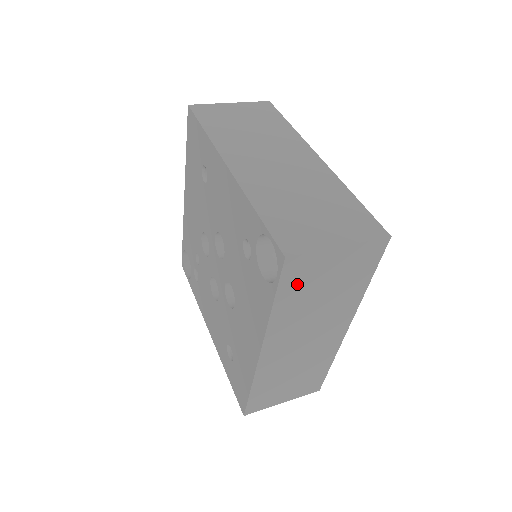
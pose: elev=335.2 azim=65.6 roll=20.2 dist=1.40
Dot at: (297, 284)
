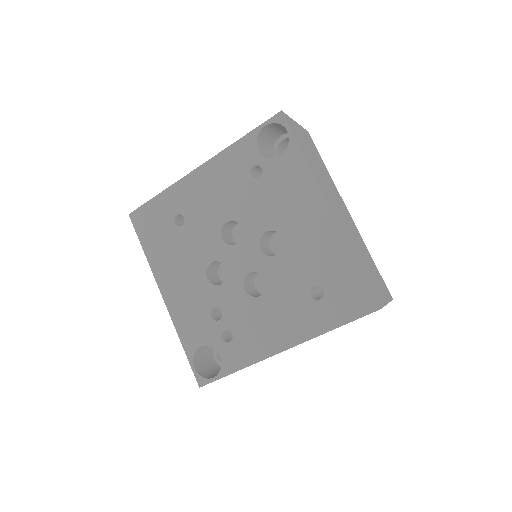
Dot at: (299, 140)
